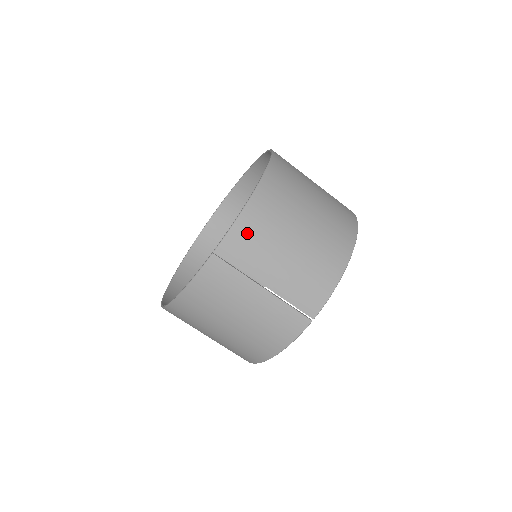
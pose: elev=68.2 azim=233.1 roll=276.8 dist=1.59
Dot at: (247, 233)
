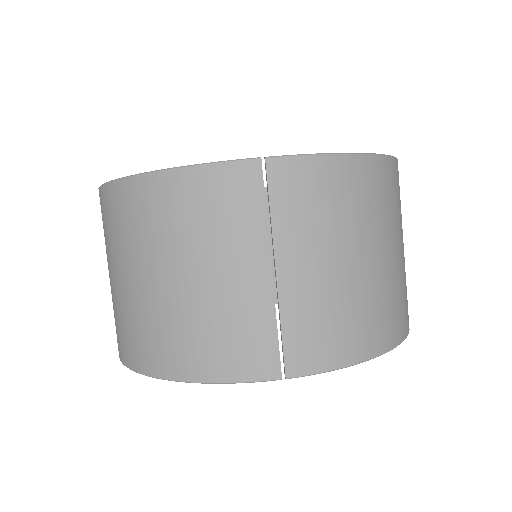
Dot at: (324, 183)
